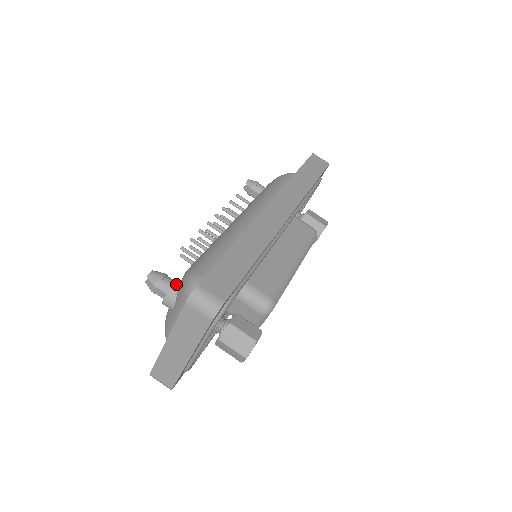
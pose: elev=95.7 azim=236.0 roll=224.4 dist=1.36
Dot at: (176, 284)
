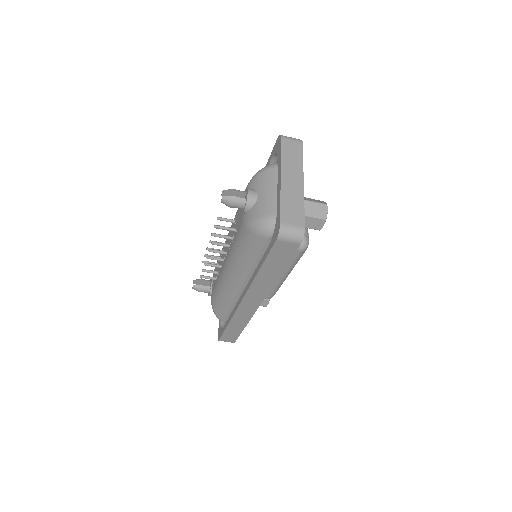
Dot at: occluded
